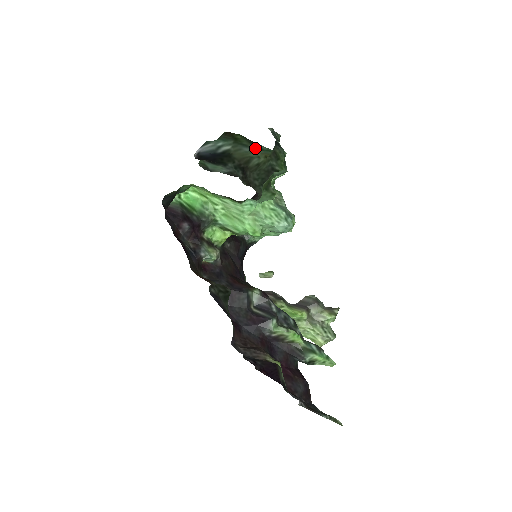
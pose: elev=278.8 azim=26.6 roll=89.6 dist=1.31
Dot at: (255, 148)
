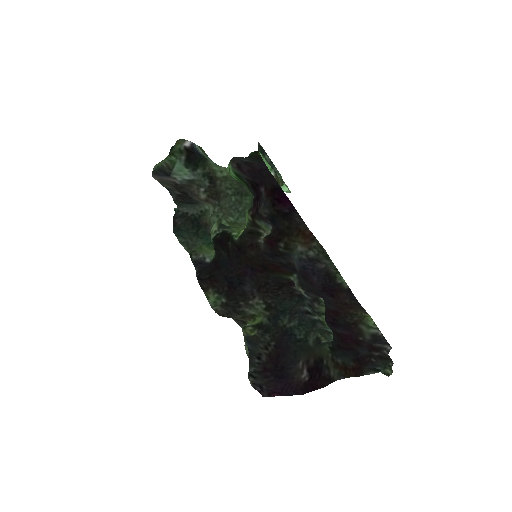
Dot at: (215, 163)
